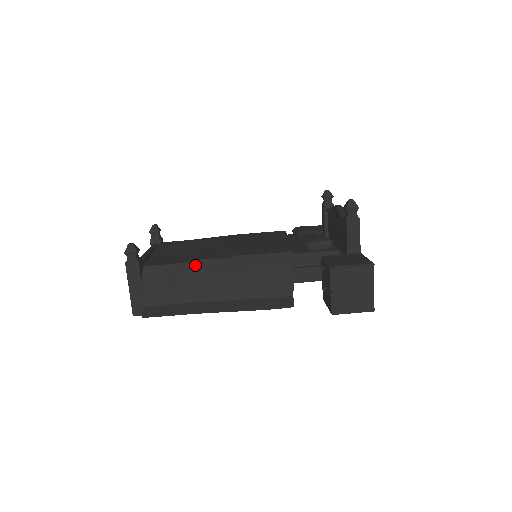
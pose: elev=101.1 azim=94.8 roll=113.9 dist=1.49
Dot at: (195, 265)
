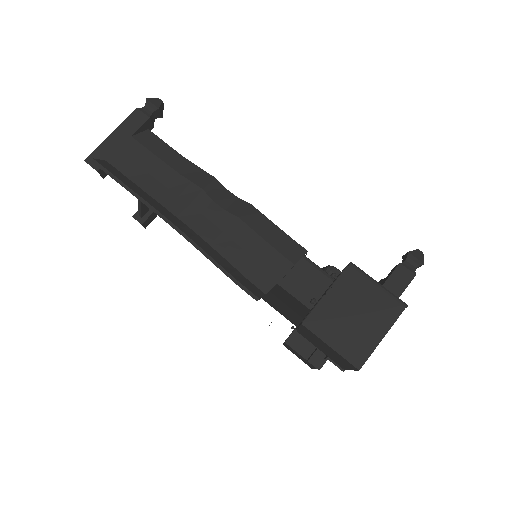
Dot at: (198, 171)
